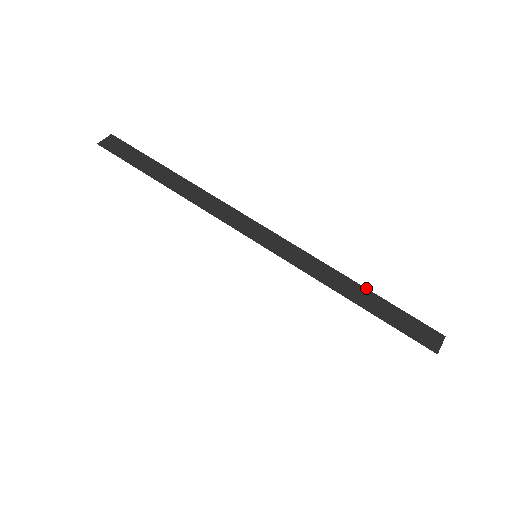
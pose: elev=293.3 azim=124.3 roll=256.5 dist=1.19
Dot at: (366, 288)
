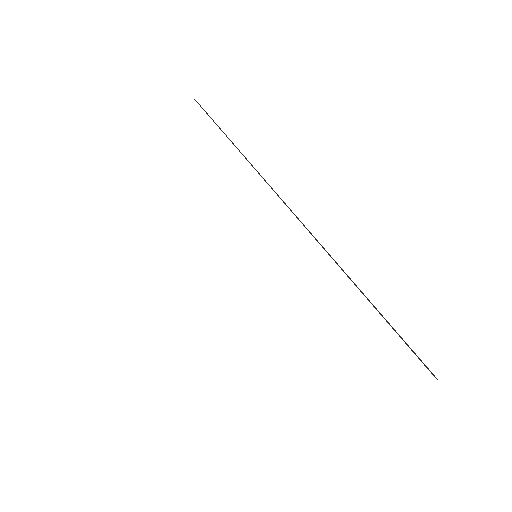
Dot at: occluded
